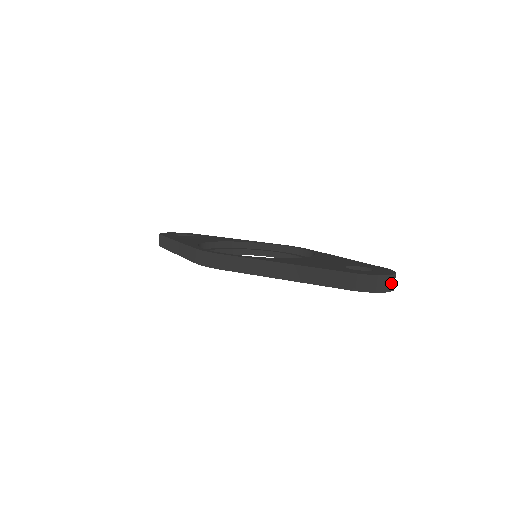
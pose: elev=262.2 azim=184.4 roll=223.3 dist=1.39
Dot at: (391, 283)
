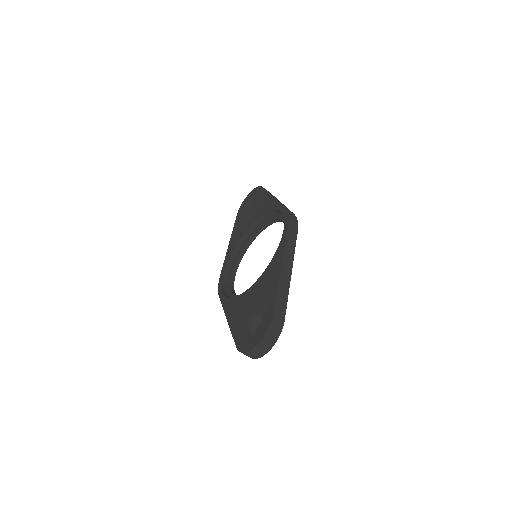
Dot at: (261, 350)
